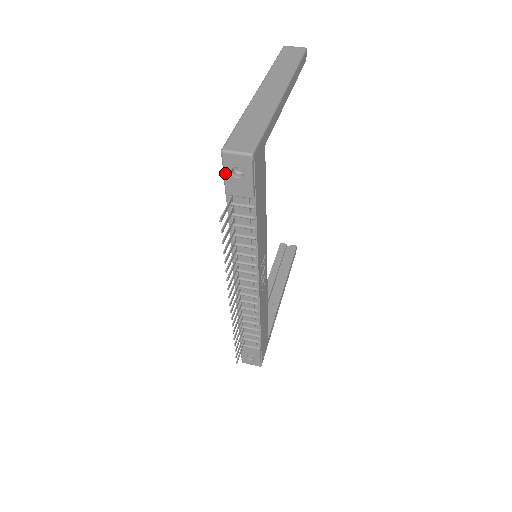
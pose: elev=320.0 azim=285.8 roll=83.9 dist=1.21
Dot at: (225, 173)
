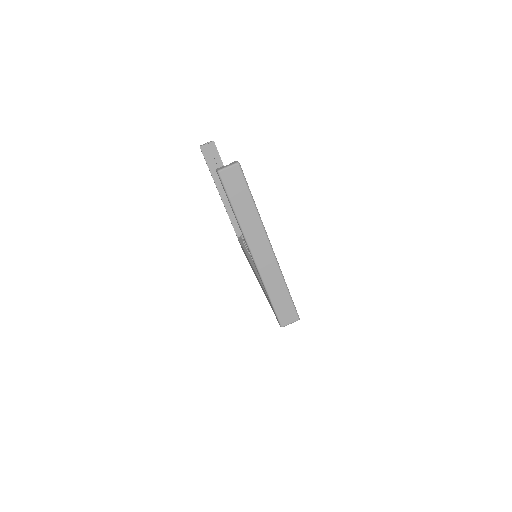
Dot at: occluded
